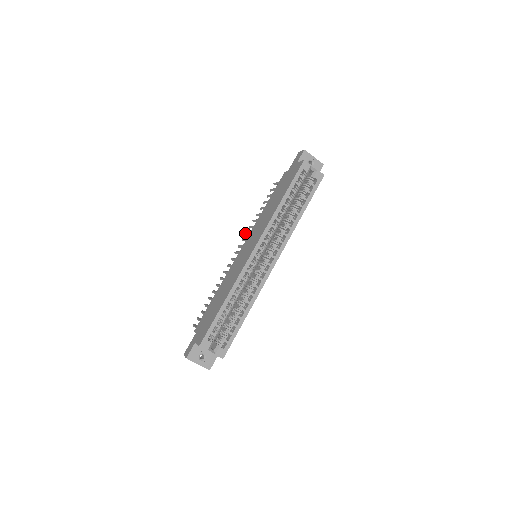
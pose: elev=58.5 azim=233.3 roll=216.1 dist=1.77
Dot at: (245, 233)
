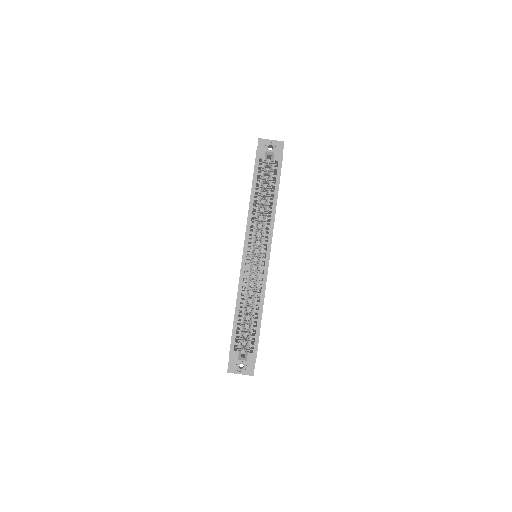
Dot at: occluded
